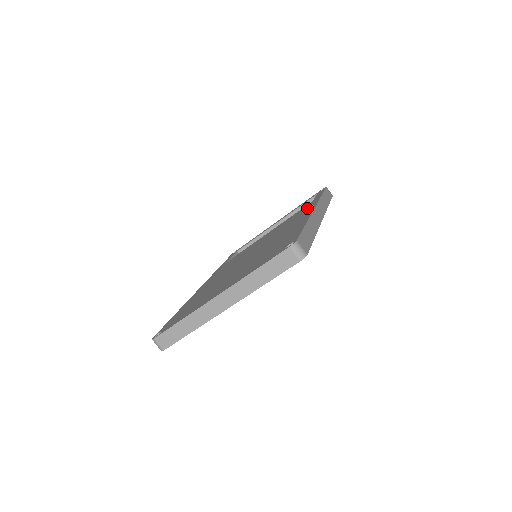
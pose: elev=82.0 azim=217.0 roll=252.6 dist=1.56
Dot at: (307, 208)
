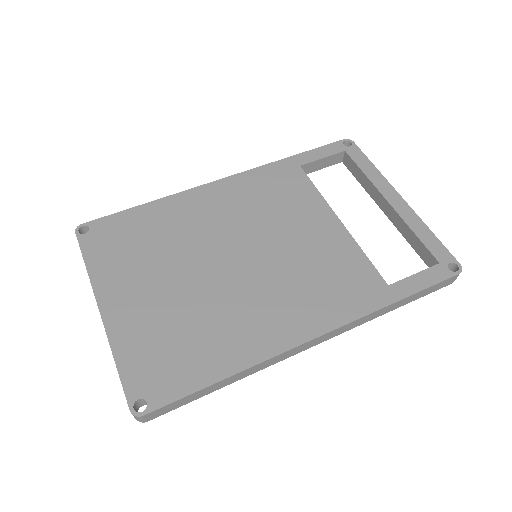
Dot at: (347, 301)
